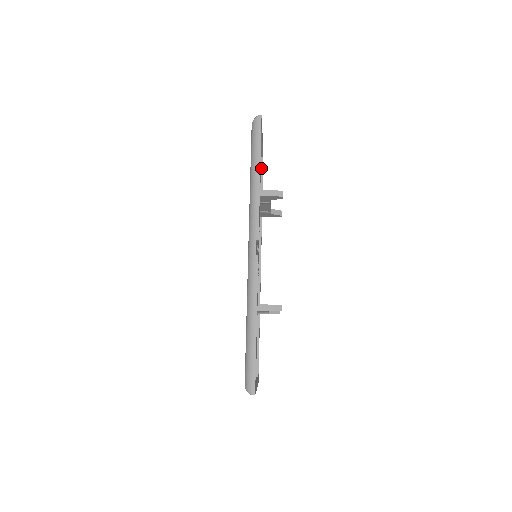
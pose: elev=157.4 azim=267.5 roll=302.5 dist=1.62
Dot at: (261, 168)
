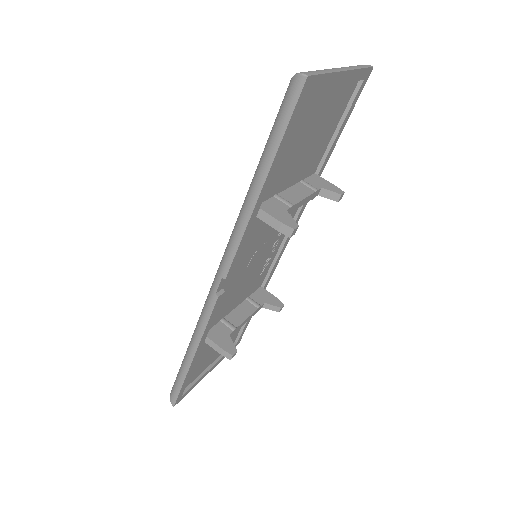
Dot at: (350, 100)
